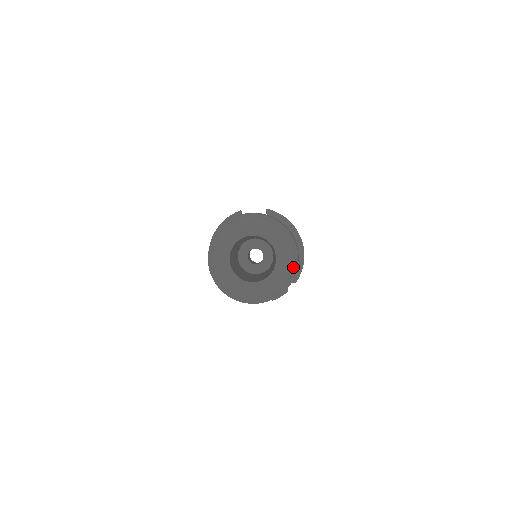
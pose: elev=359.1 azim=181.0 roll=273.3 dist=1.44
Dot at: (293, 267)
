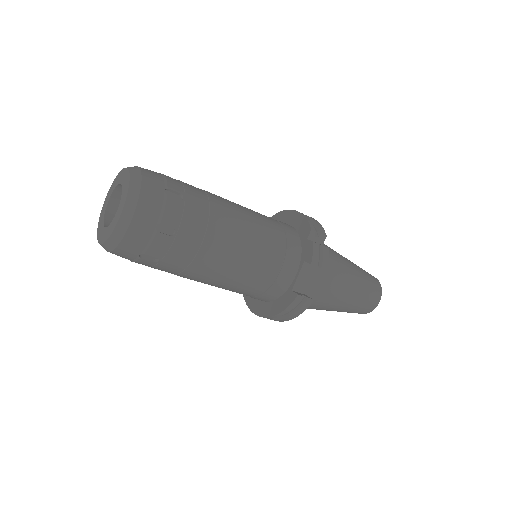
Dot at: (131, 171)
